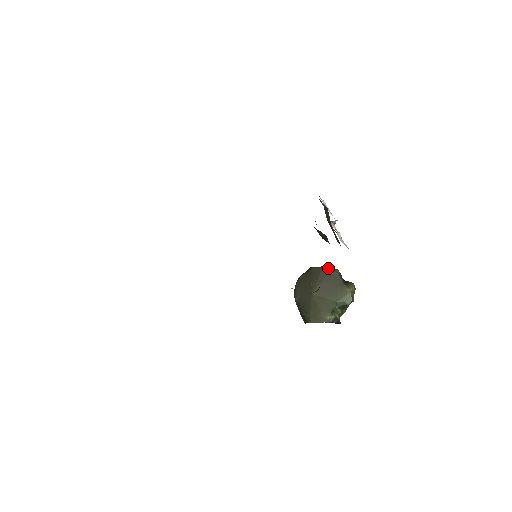
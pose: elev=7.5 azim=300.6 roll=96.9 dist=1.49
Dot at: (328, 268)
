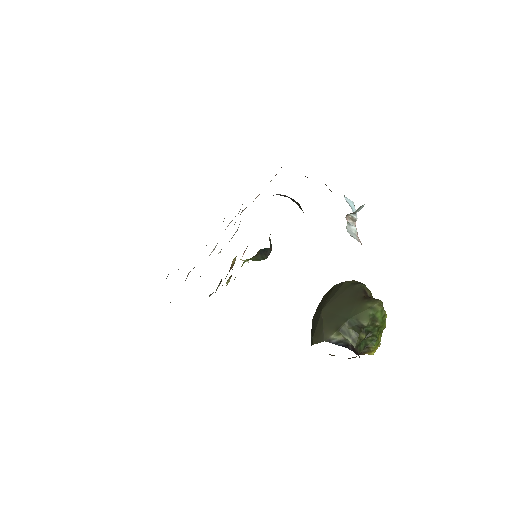
Dot at: (351, 282)
